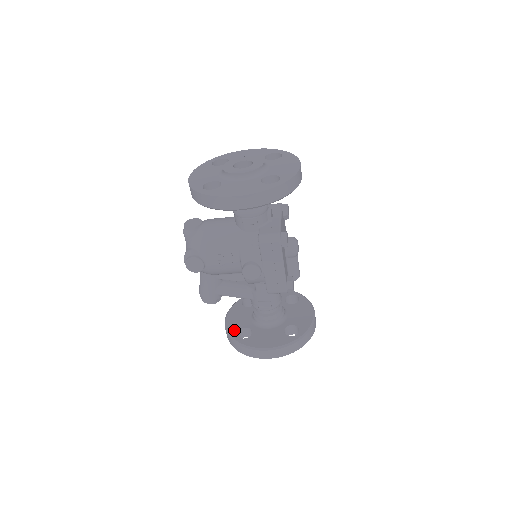
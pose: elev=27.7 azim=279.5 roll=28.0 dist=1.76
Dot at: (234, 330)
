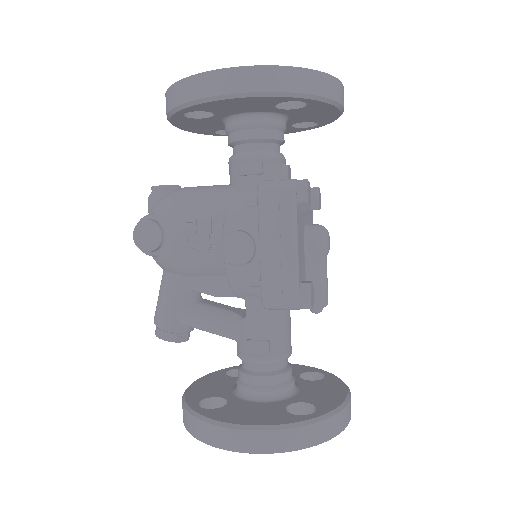
Dot at: (196, 397)
